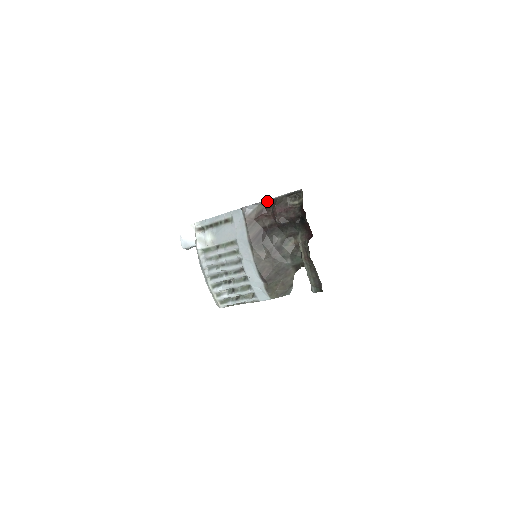
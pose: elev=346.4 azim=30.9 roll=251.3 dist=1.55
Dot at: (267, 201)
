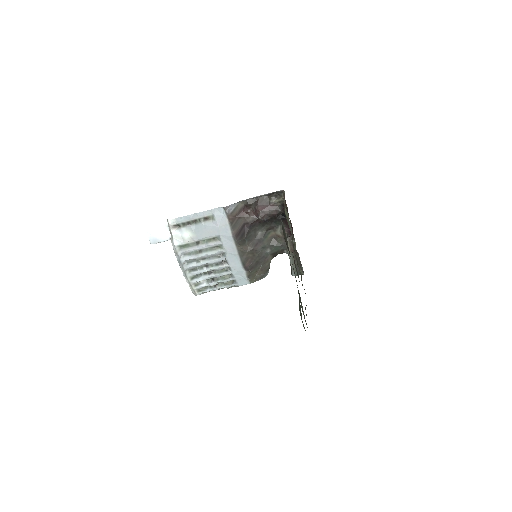
Dot at: (248, 199)
